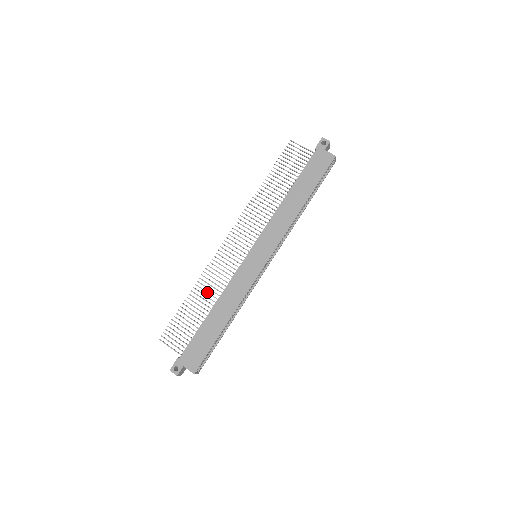
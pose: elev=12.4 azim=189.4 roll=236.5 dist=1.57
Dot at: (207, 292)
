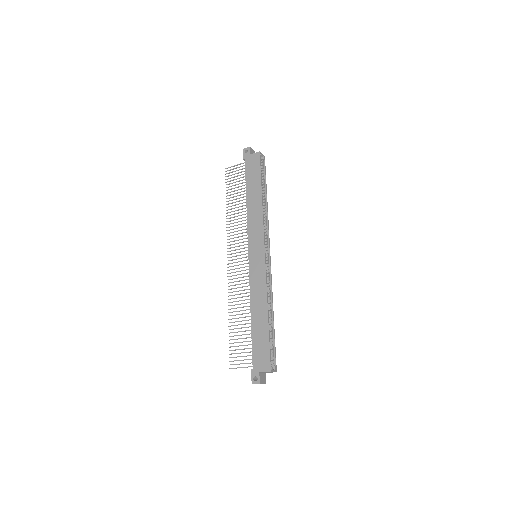
Dot at: (240, 307)
